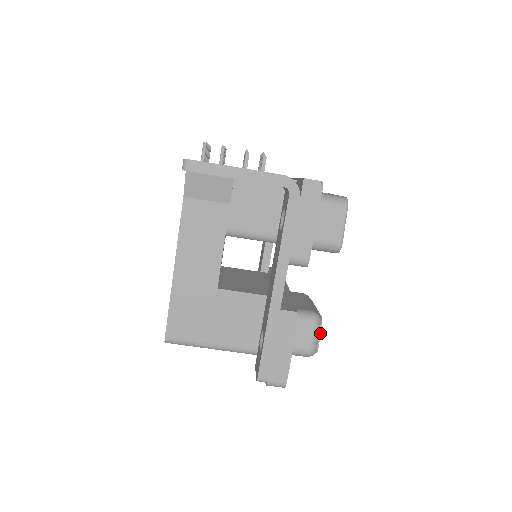
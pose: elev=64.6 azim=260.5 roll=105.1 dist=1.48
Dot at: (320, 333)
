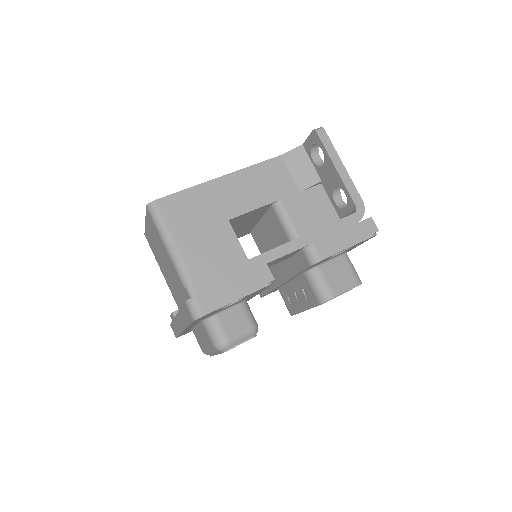
Dot at: (245, 341)
